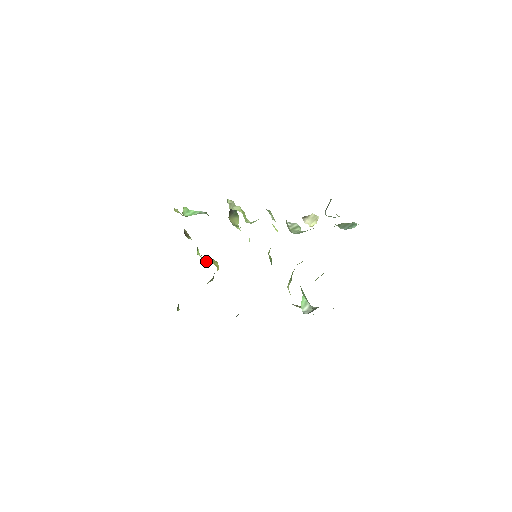
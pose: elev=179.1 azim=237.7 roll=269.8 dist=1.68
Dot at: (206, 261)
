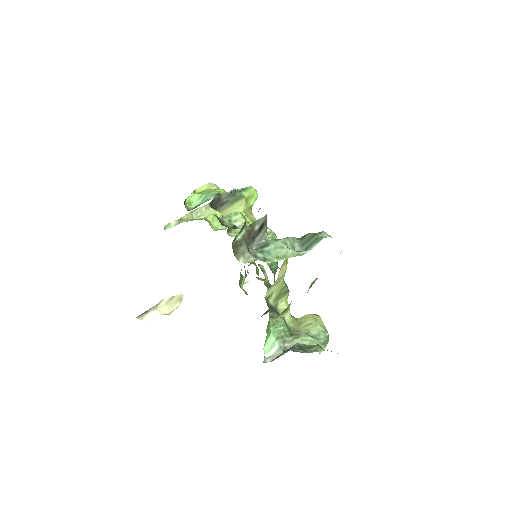
Dot at: occluded
